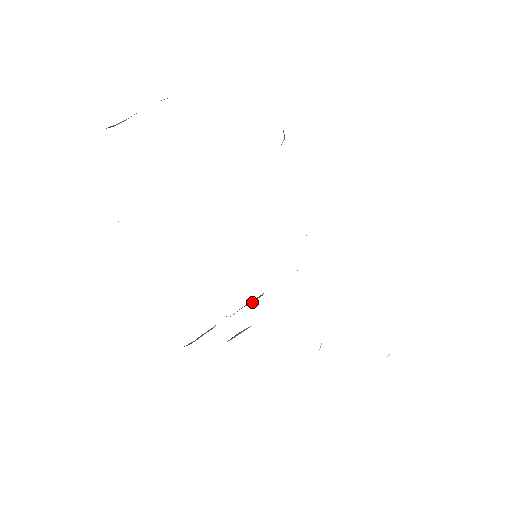
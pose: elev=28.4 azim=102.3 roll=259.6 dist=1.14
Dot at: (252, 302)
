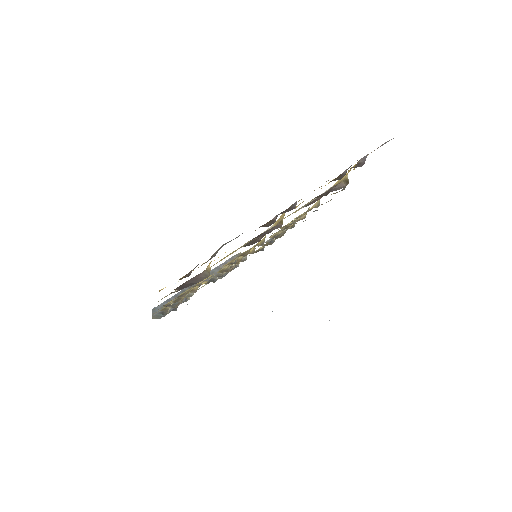
Dot at: occluded
